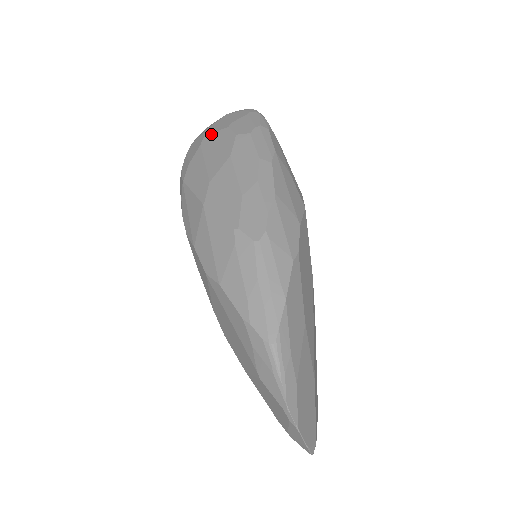
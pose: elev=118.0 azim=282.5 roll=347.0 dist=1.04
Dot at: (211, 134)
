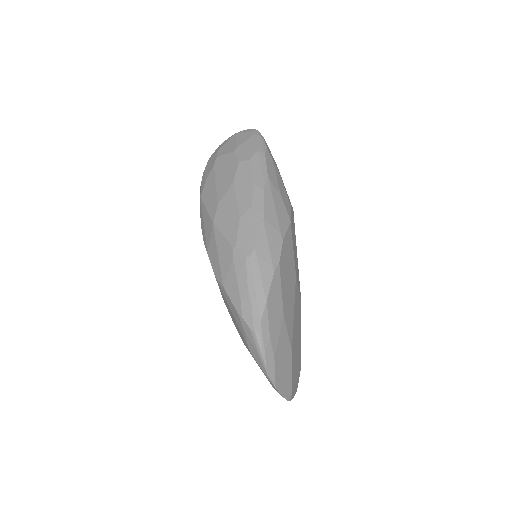
Dot at: (222, 156)
